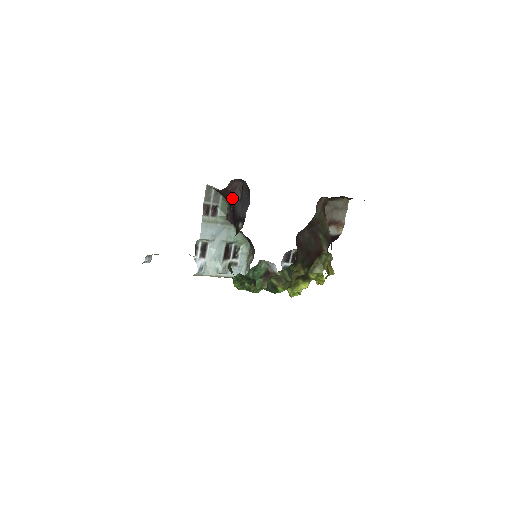
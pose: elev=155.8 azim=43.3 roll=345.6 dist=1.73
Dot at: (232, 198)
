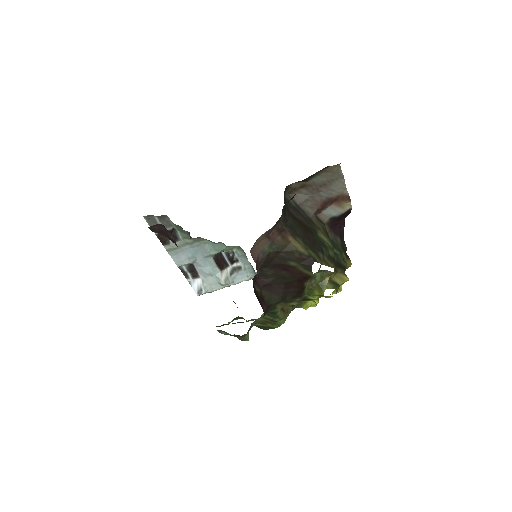
Dot at: (168, 238)
